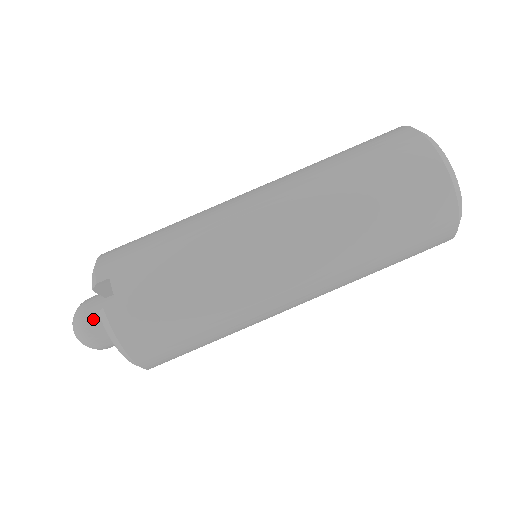
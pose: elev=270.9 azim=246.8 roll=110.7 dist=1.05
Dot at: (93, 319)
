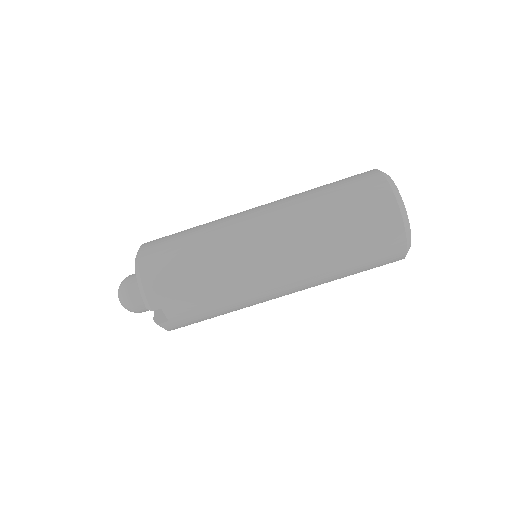
Dot at: (141, 308)
